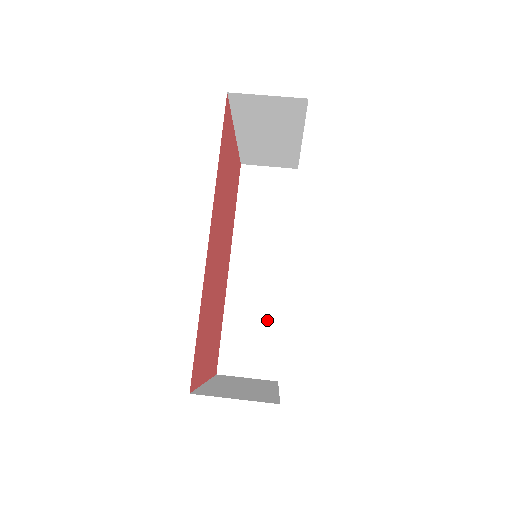
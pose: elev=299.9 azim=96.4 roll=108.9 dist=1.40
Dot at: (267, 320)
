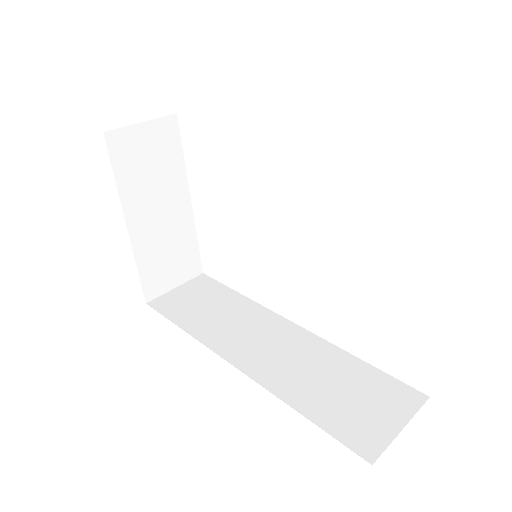
Dot at: (334, 366)
